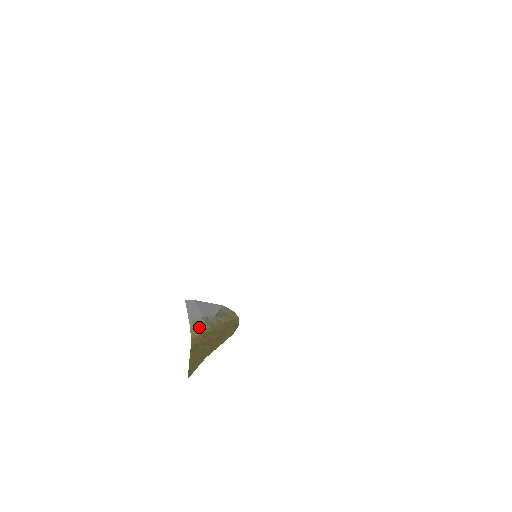
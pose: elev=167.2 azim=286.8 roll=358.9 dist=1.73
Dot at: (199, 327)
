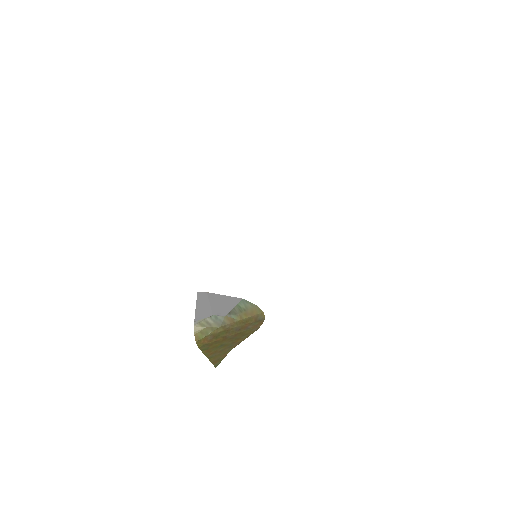
Dot at: (205, 328)
